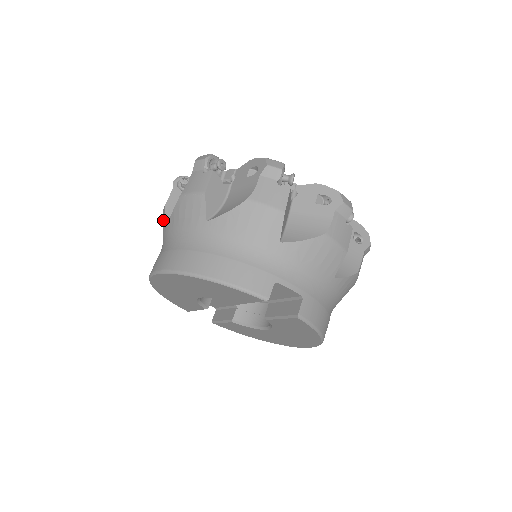
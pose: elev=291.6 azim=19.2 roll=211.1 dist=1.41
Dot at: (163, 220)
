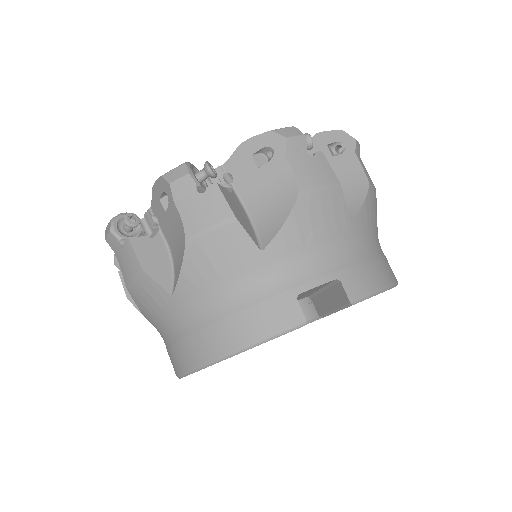
Dot at: occluded
